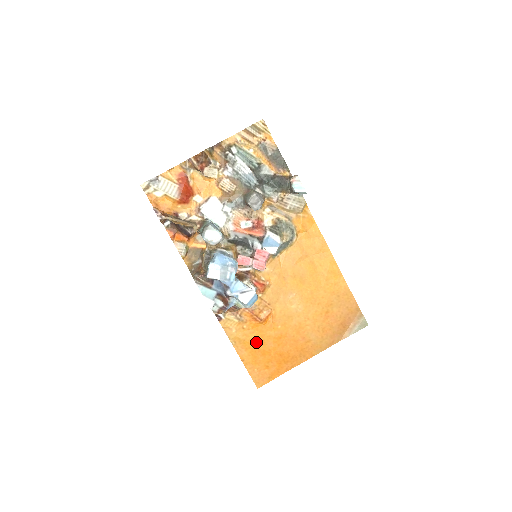
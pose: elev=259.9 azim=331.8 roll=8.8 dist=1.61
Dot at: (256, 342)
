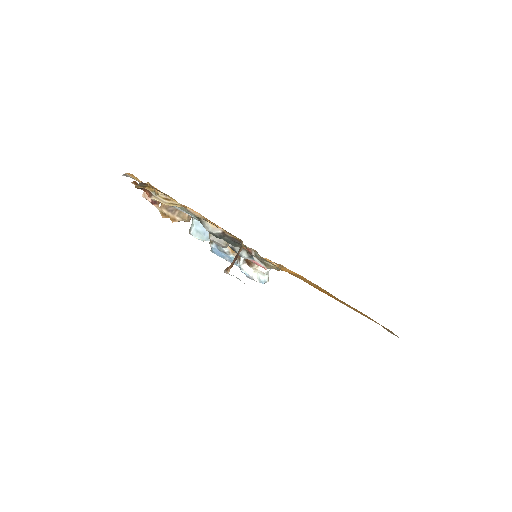
Dot at: occluded
